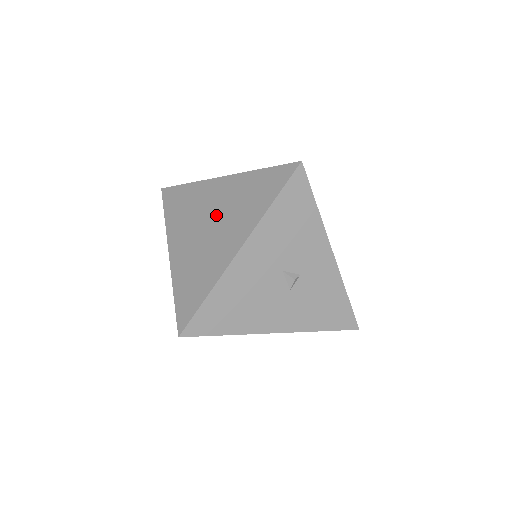
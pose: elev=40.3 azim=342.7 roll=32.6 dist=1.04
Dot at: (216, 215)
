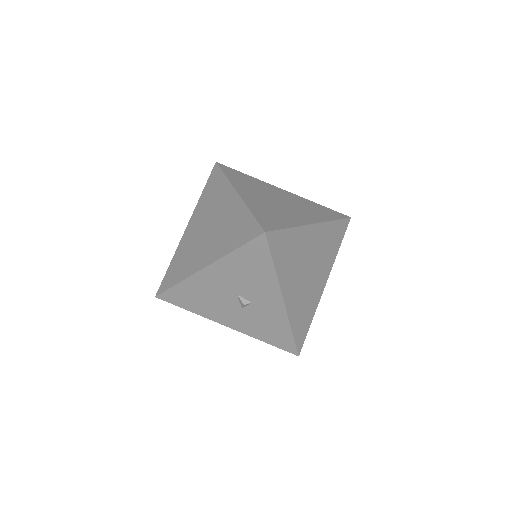
Dot at: (215, 224)
